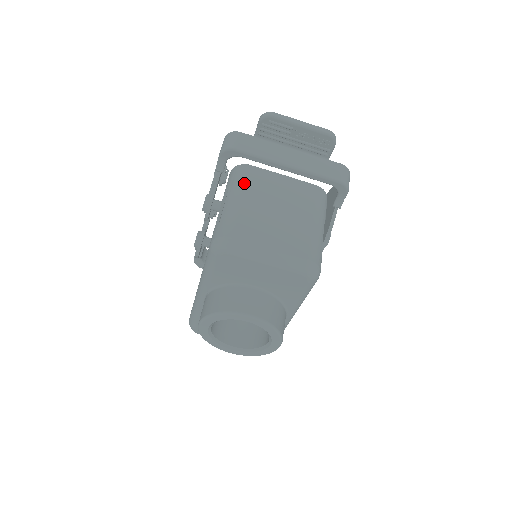
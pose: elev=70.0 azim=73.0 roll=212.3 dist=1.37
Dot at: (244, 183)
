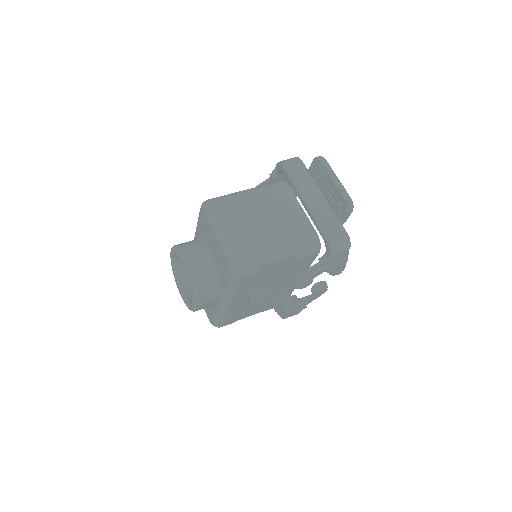
Dot at: (268, 190)
